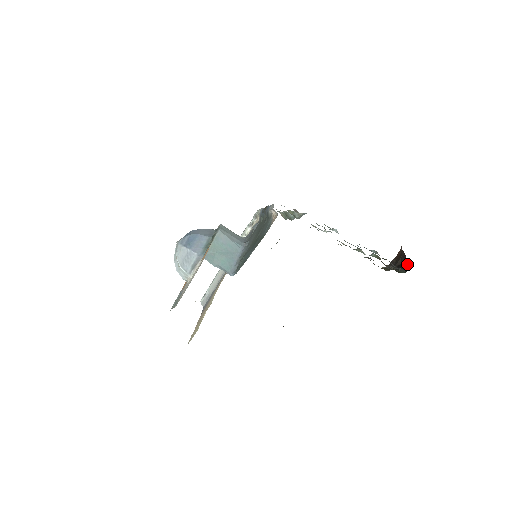
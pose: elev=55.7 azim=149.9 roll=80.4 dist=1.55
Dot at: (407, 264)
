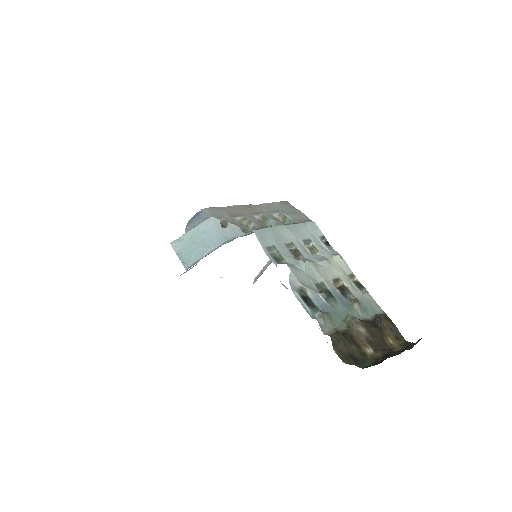
Dot at: occluded
